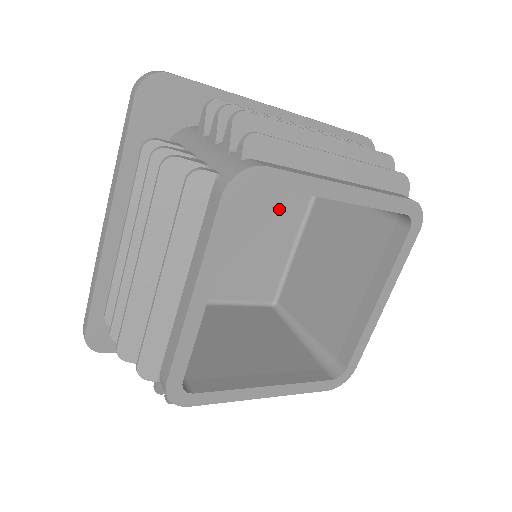
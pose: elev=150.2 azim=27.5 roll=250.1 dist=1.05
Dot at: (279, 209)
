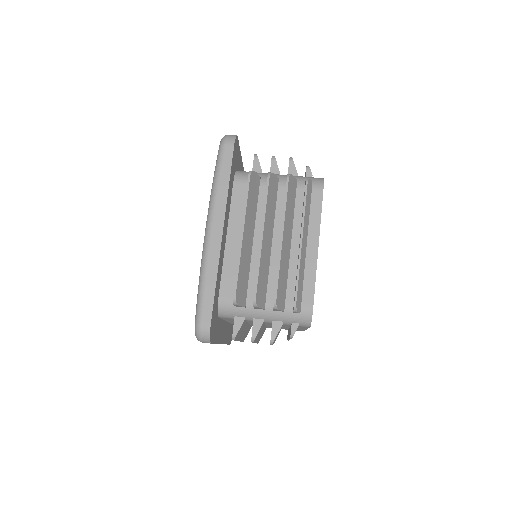
Dot at: occluded
